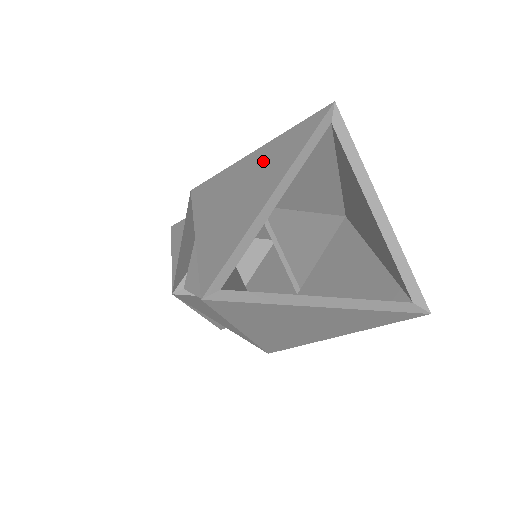
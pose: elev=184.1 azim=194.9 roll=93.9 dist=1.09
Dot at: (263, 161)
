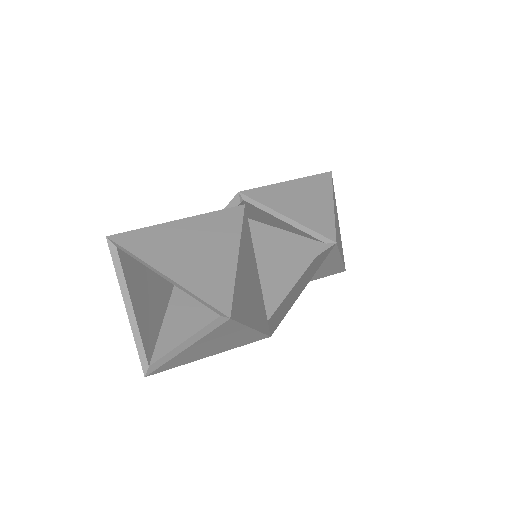
Dot at: occluded
